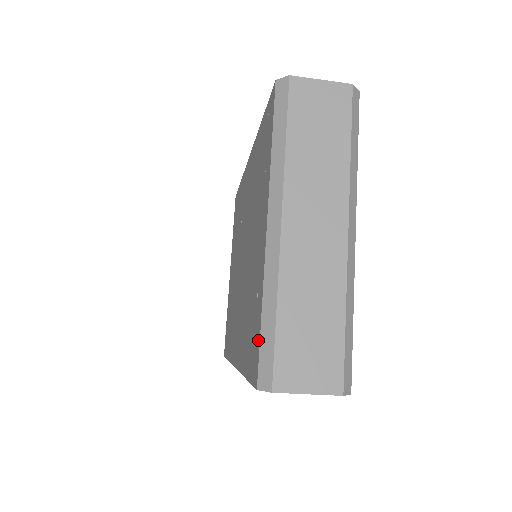
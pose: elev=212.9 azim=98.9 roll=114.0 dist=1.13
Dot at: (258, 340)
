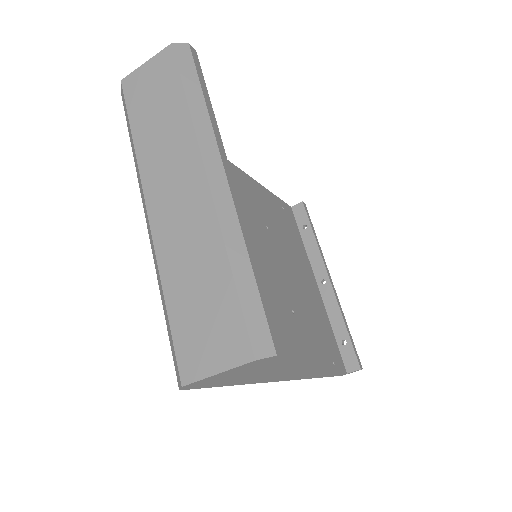
Dot at: occluded
